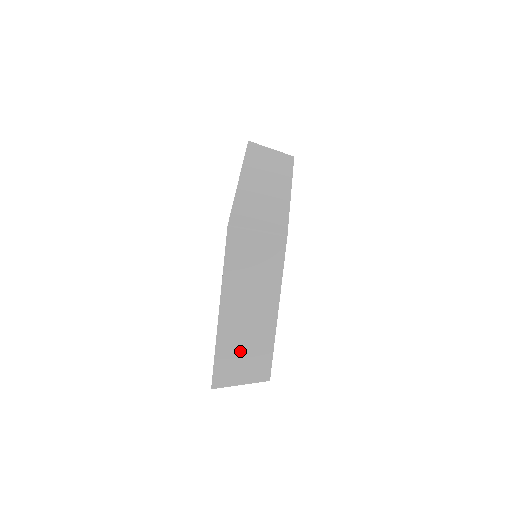
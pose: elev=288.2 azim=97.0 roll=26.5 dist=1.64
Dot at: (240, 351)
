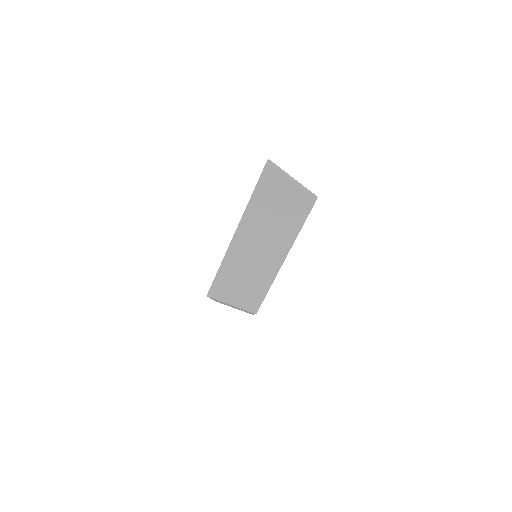
Dot at: (230, 306)
